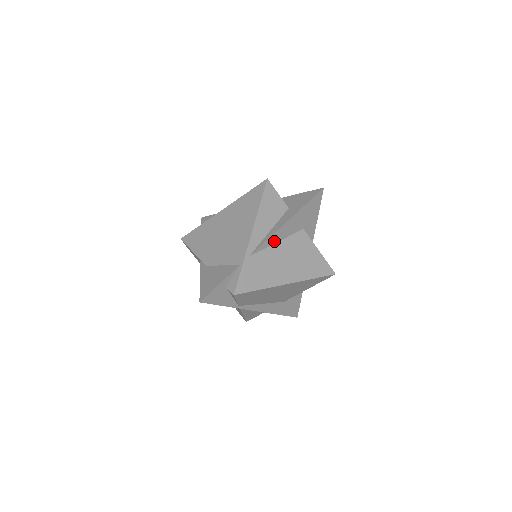
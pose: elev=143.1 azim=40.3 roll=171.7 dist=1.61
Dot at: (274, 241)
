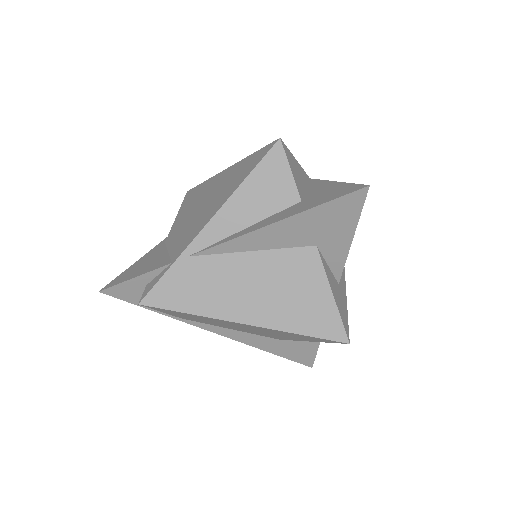
Dot at: (245, 247)
